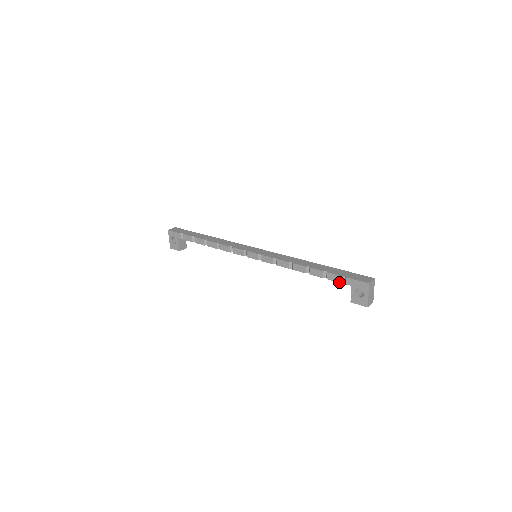
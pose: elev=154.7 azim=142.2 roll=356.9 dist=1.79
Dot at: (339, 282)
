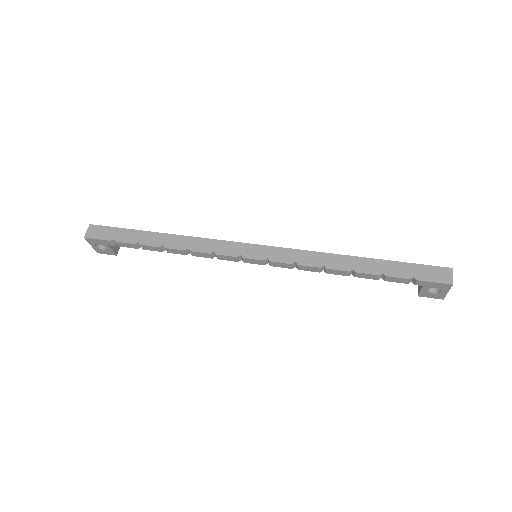
Dot at: (404, 283)
